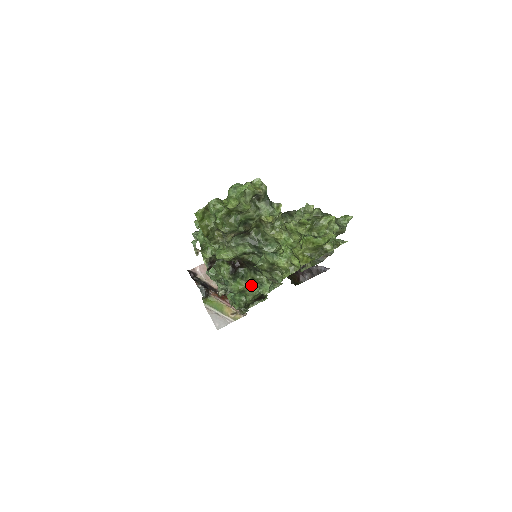
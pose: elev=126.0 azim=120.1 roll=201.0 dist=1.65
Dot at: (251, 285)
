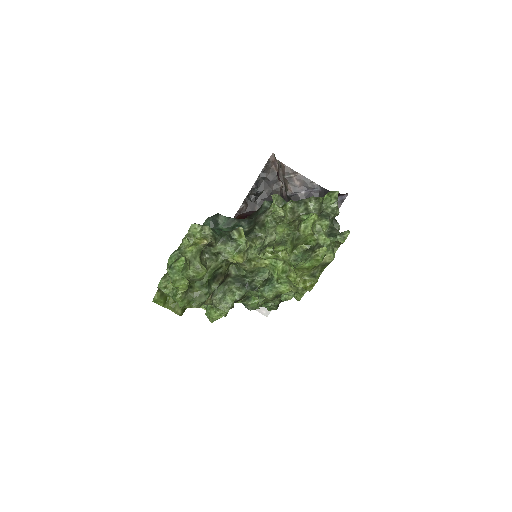
Dot at: occluded
